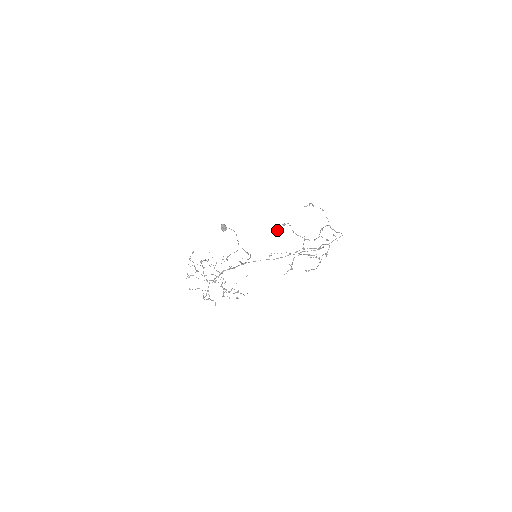
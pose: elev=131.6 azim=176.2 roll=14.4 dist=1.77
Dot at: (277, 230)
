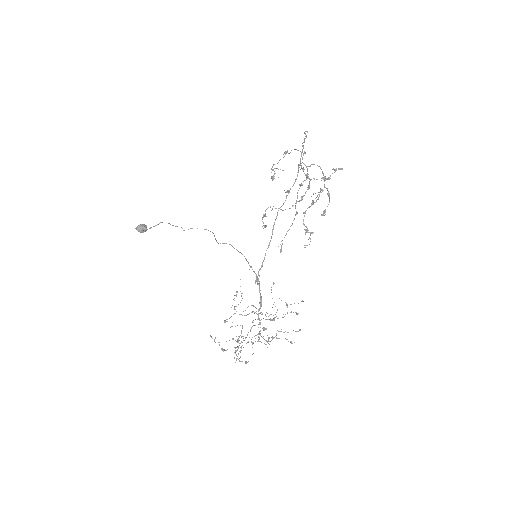
Dot at: (262, 226)
